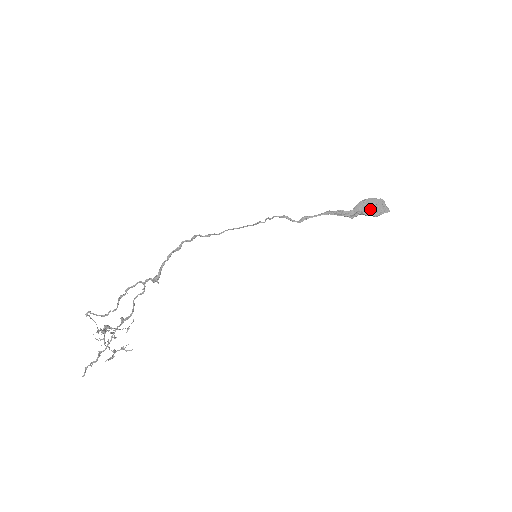
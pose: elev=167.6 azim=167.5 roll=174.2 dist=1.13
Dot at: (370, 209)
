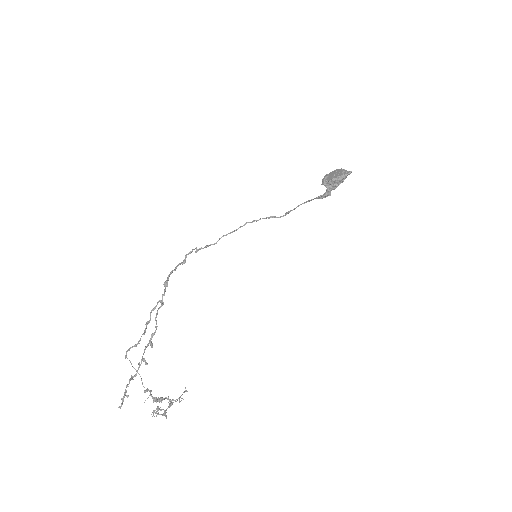
Dot at: (333, 176)
